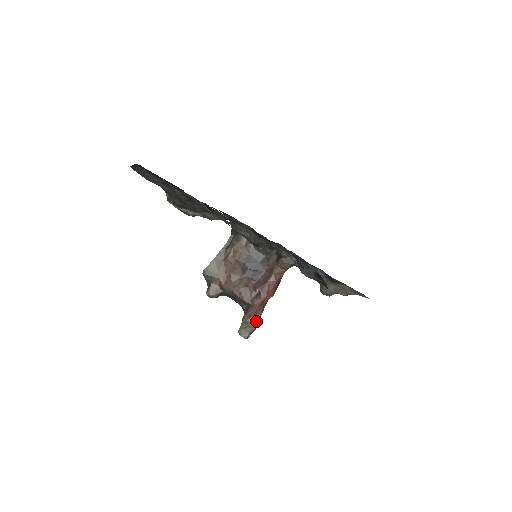
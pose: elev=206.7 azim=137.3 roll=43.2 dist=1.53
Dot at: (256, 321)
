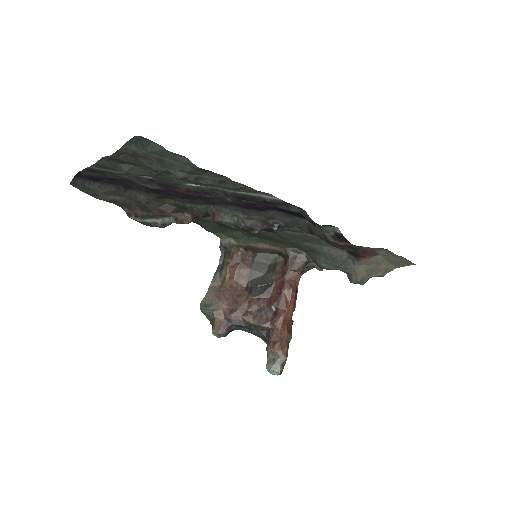
Dot at: (284, 347)
